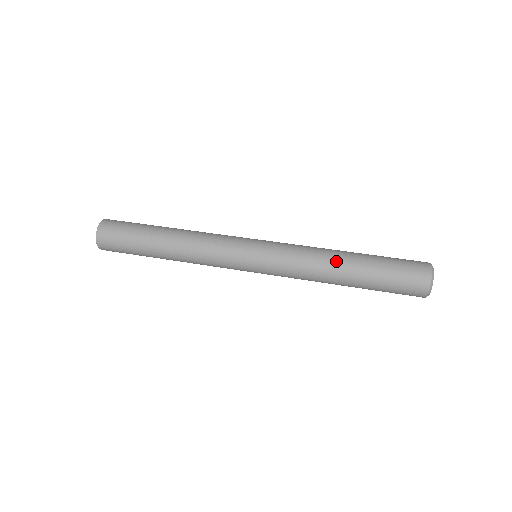
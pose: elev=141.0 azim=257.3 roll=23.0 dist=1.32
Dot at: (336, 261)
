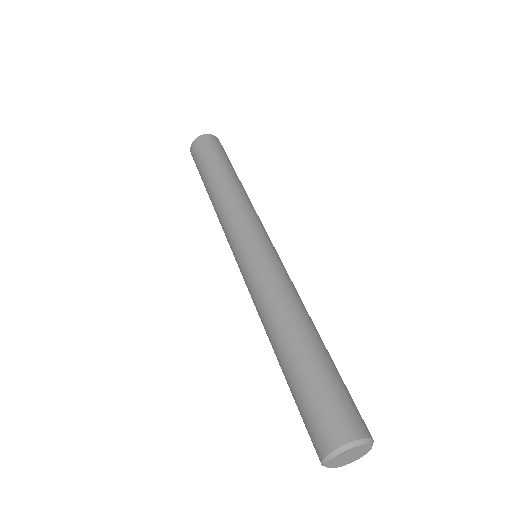
Dot at: (289, 321)
